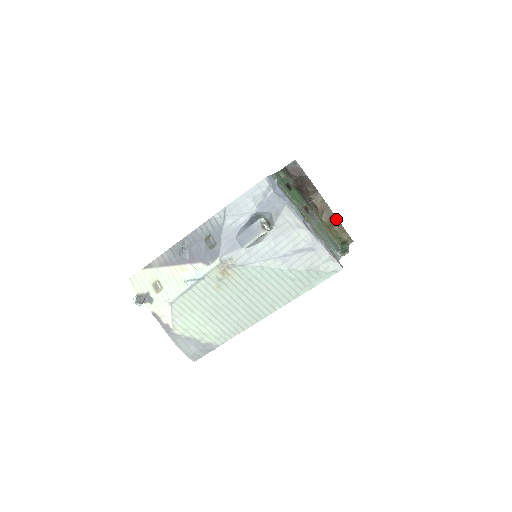
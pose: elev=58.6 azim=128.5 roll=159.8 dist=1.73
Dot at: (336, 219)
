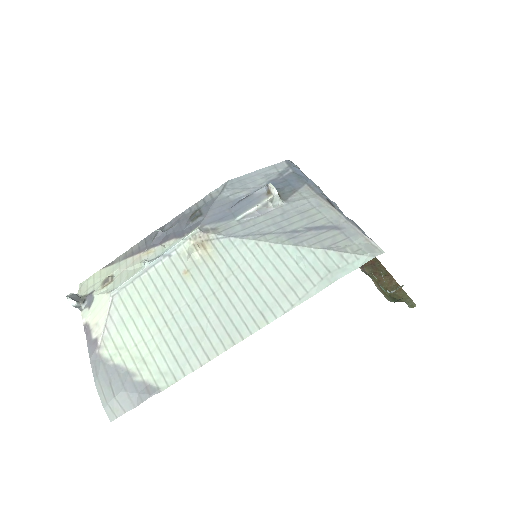
Dot at: (389, 275)
